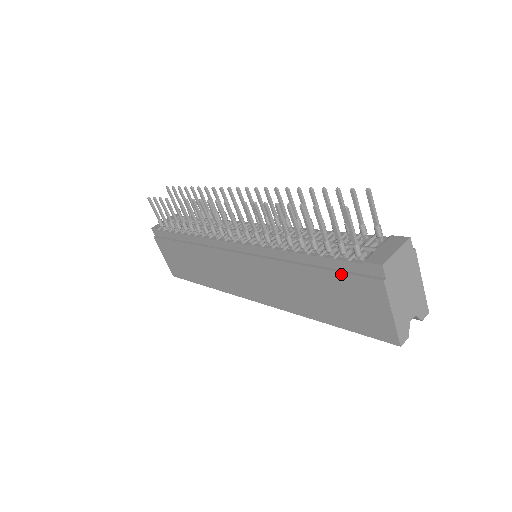
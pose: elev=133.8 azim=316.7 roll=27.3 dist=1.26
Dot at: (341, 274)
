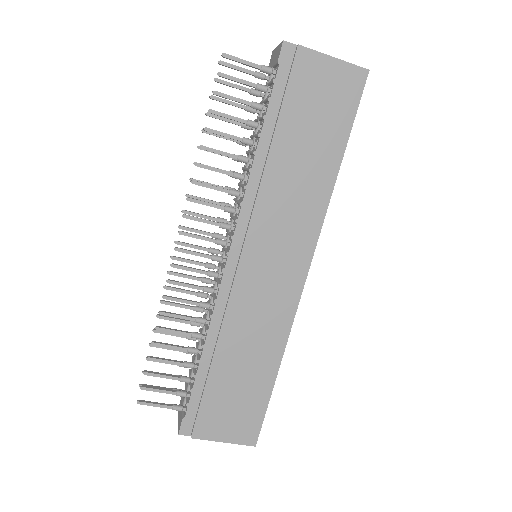
Dot at: (286, 96)
